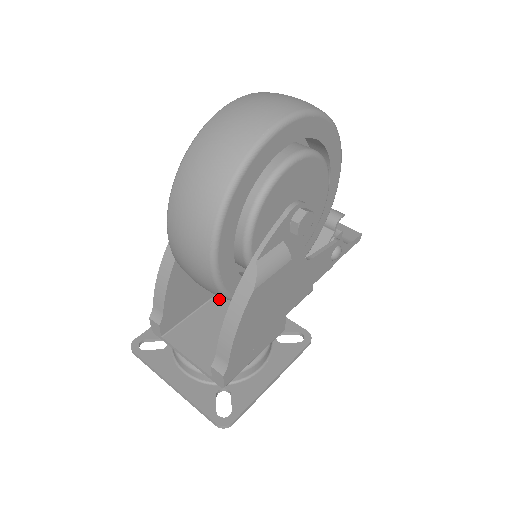
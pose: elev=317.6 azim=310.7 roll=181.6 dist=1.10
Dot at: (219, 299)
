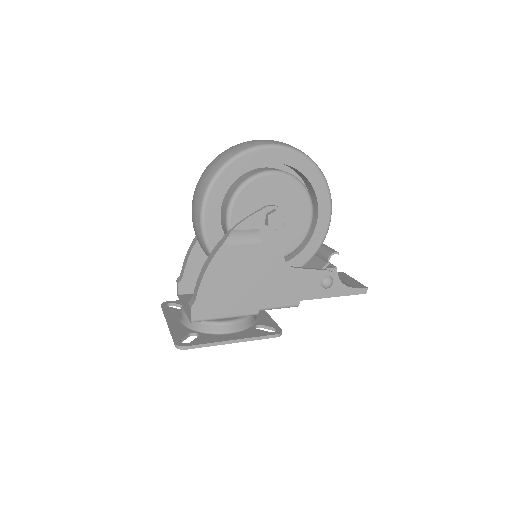
Dot at: occluded
